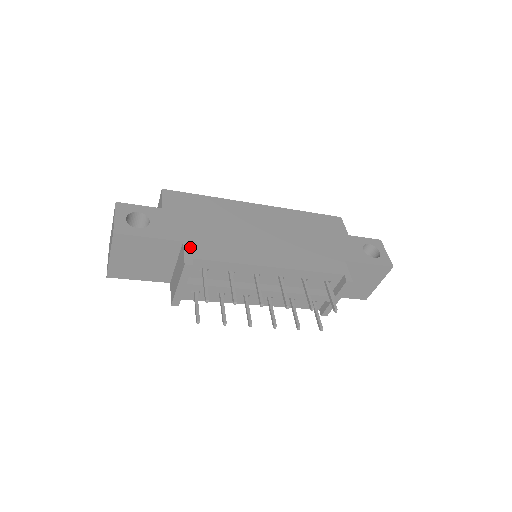
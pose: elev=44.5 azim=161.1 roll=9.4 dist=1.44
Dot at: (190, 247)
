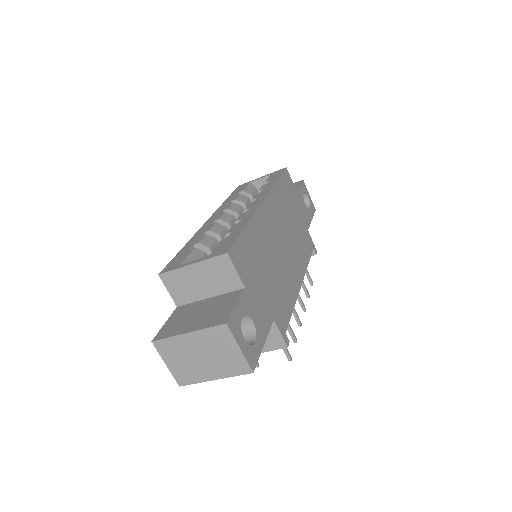
Dot at: (279, 321)
